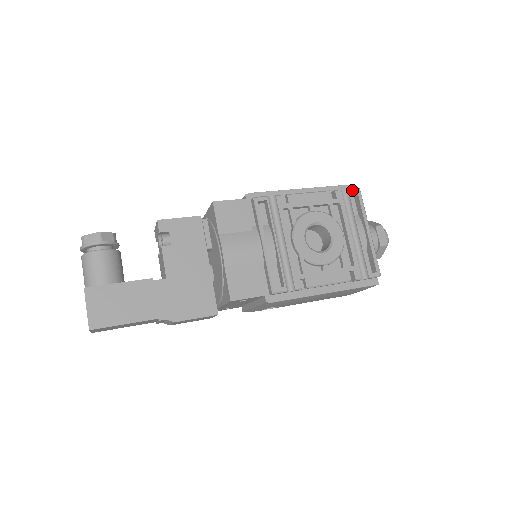
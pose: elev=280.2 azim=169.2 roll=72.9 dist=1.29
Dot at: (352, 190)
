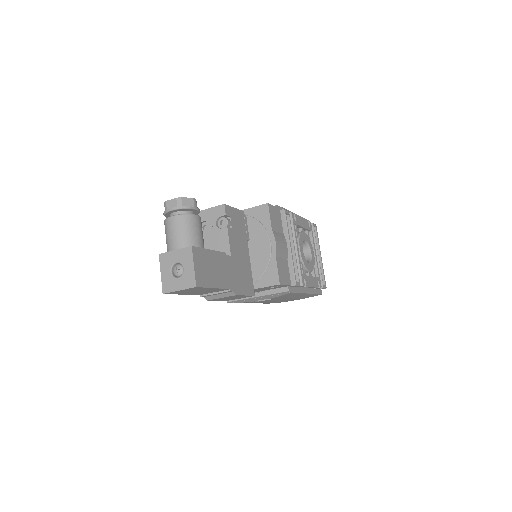
Dot at: (314, 224)
